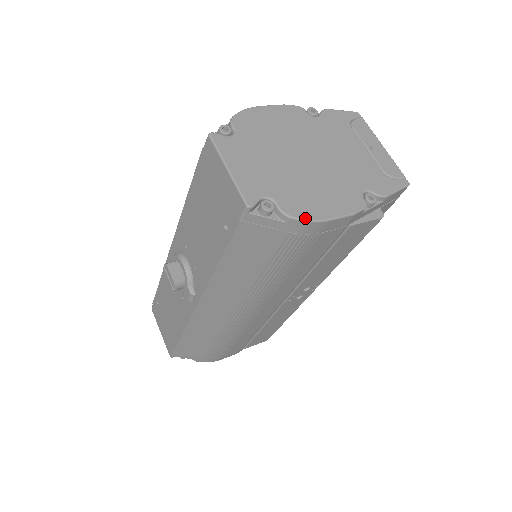
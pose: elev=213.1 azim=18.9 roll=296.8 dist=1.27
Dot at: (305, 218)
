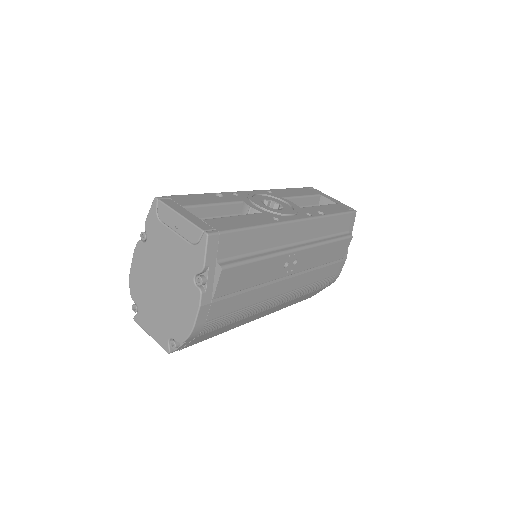
Dot at: (186, 337)
